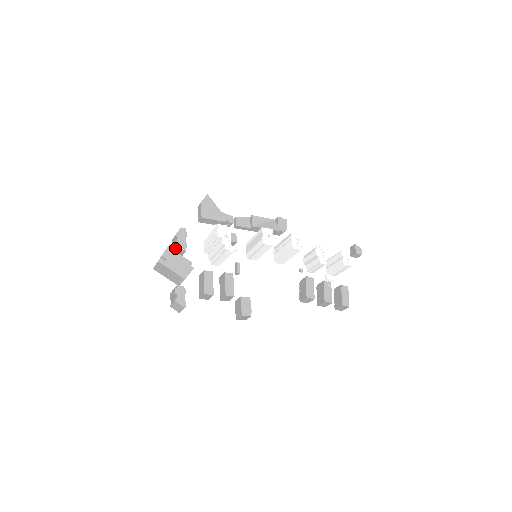
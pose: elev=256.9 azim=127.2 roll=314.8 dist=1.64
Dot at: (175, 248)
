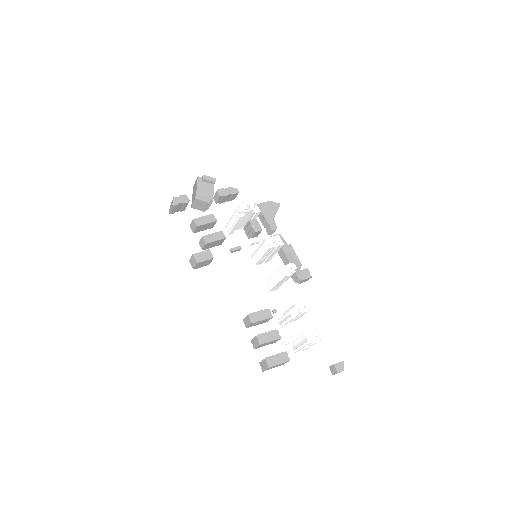
Dot at: (218, 190)
